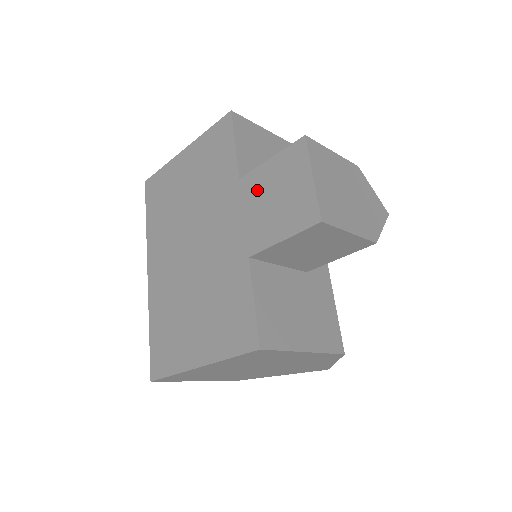
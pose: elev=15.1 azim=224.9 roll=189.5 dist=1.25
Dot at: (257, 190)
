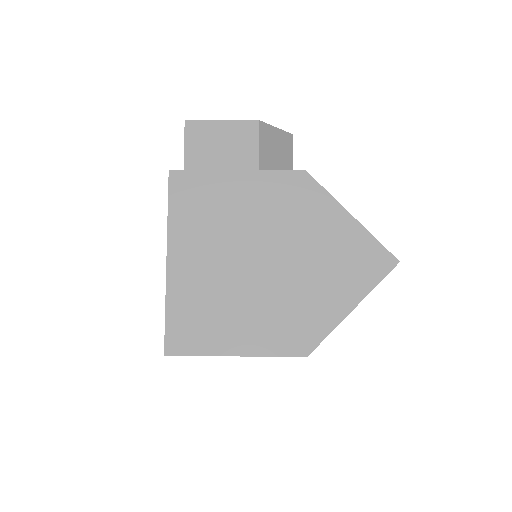
Dot at: occluded
